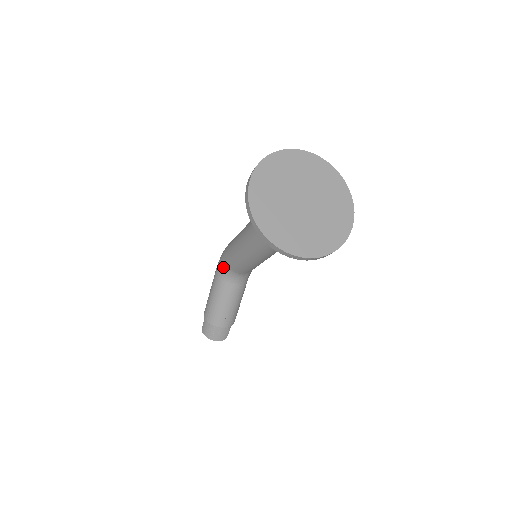
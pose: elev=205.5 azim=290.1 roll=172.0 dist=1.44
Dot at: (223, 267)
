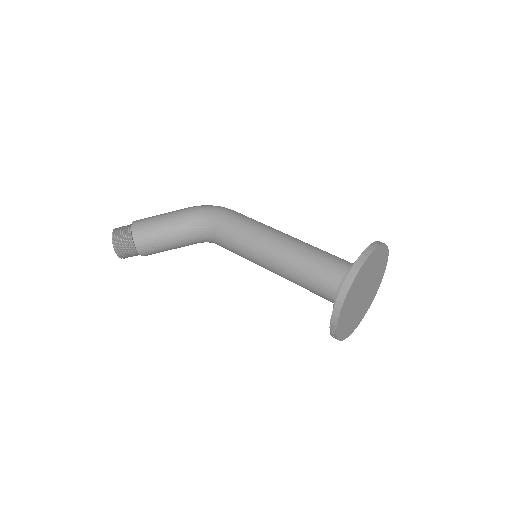
Dot at: (206, 221)
